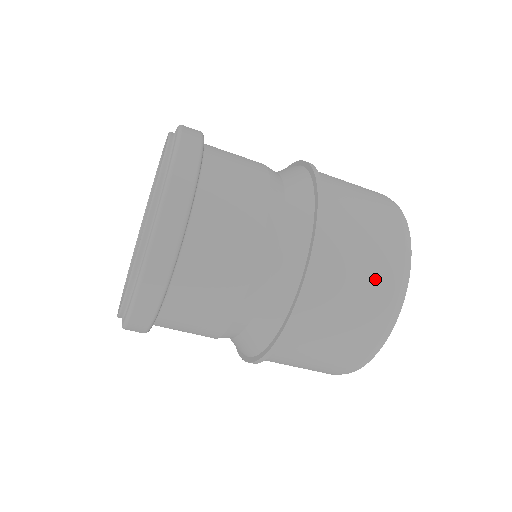
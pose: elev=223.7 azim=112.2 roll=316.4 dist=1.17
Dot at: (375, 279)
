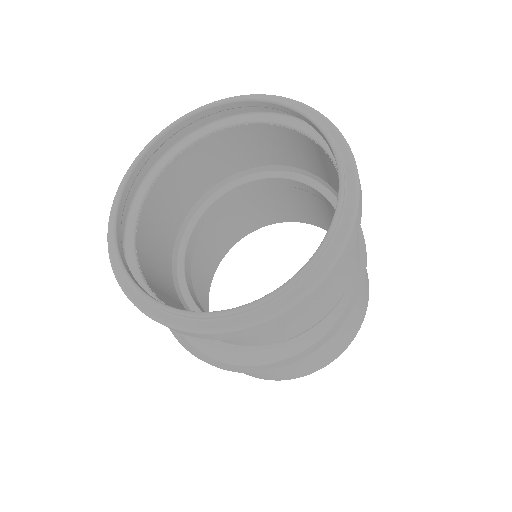
Dot at: (366, 296)
